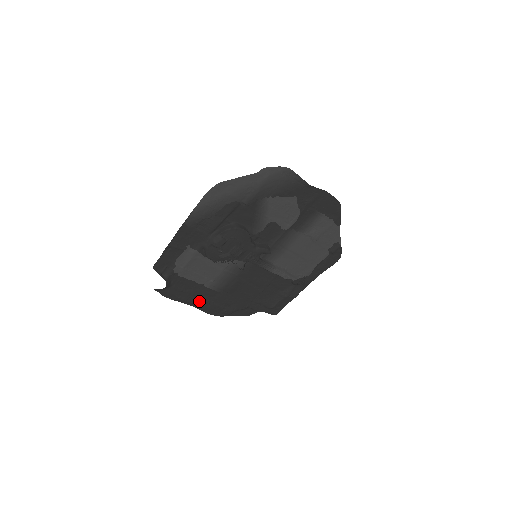
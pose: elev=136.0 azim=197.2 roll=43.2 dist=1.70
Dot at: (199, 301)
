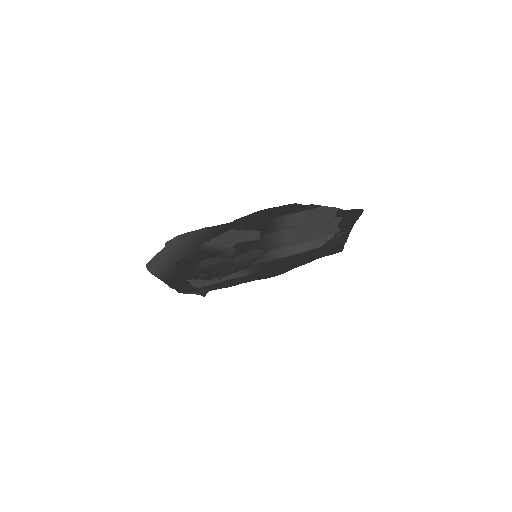
Dot at: (249, 280)
